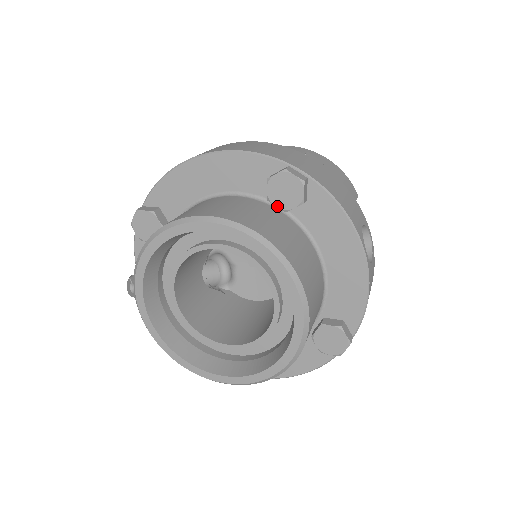
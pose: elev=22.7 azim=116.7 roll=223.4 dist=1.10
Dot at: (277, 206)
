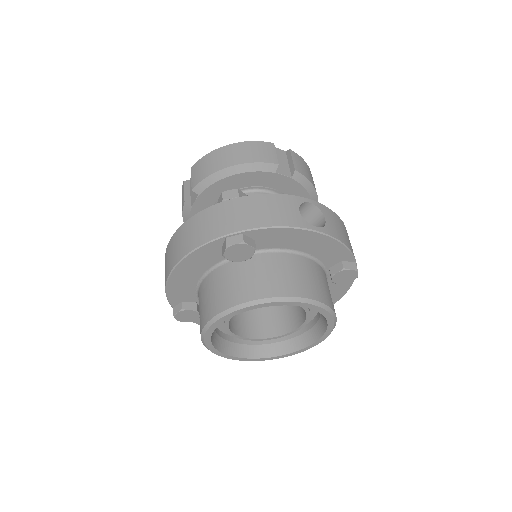
Dot at: (243, 261)
